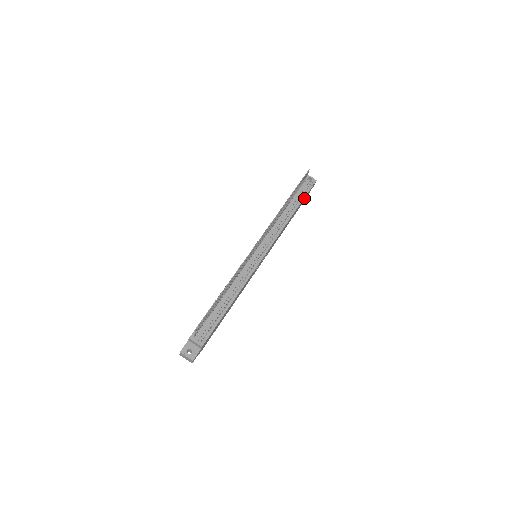
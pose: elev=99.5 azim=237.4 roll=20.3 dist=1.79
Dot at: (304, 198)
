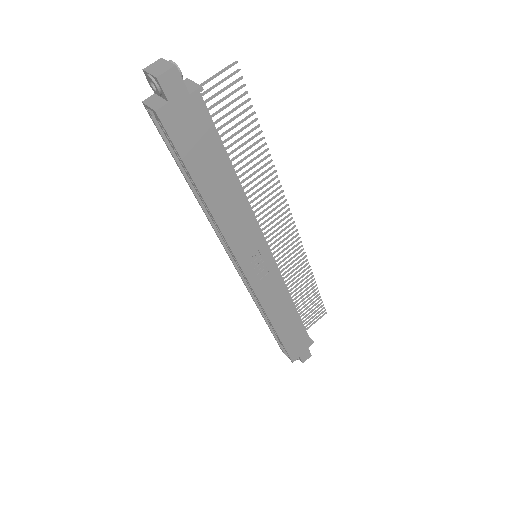
Dot at: (302, 337)
